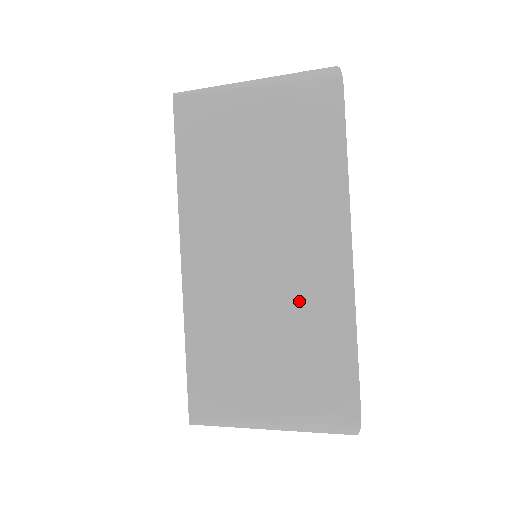
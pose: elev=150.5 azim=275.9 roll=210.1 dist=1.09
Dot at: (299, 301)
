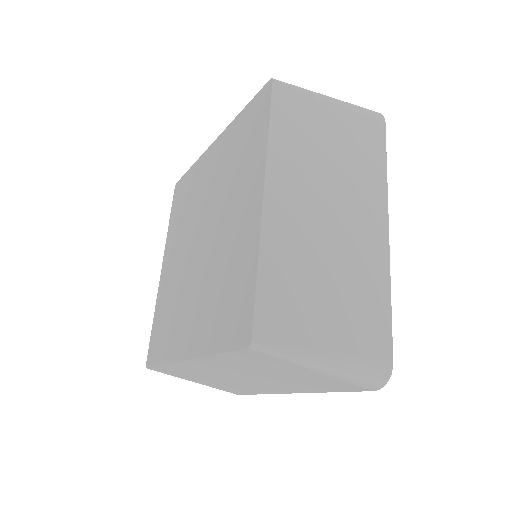
Dot at: occluded
